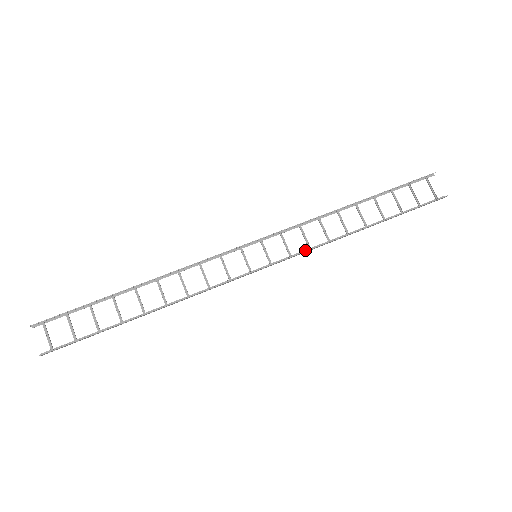
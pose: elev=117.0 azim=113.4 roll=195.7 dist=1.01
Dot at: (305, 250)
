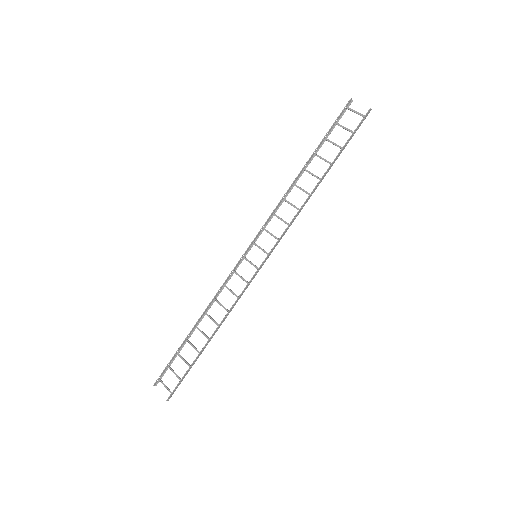
Dot at: (287, 229)
